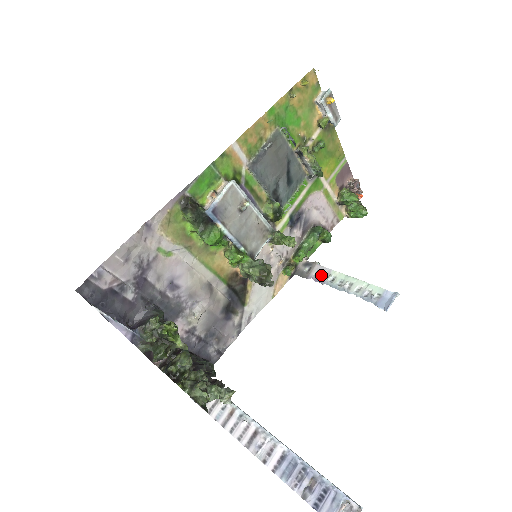
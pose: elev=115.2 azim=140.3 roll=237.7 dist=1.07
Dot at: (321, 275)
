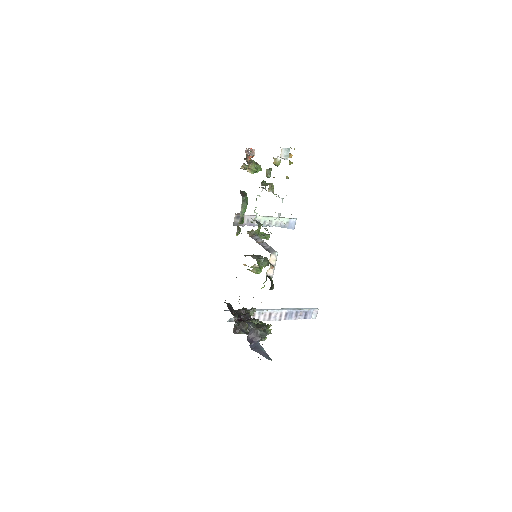
Dot at: (251, 222)
